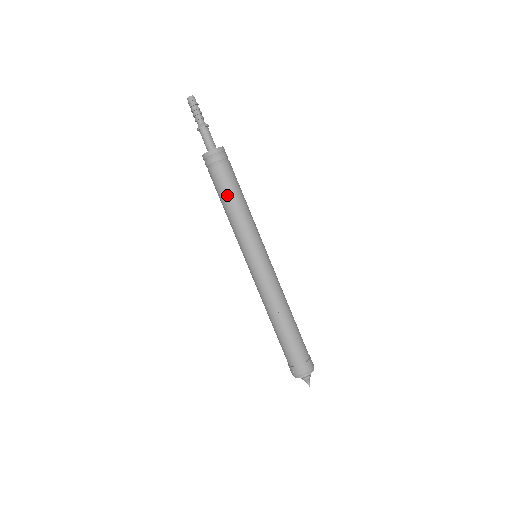
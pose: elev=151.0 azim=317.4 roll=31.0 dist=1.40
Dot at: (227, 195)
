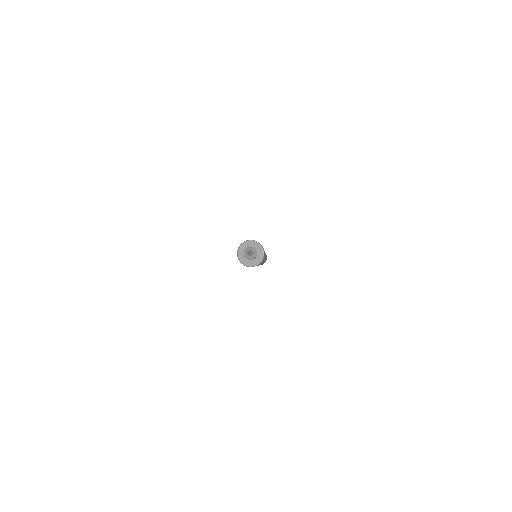
Dot at: occluded
